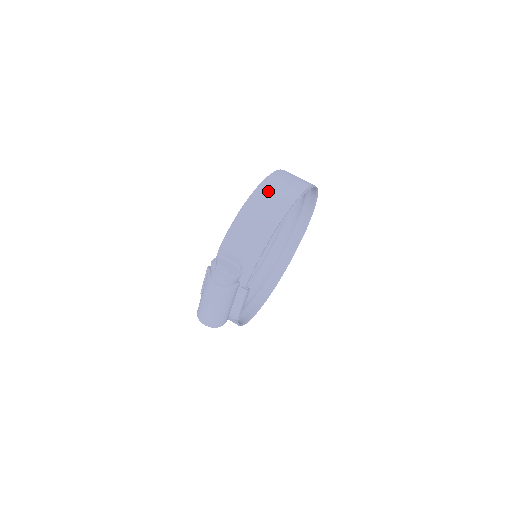
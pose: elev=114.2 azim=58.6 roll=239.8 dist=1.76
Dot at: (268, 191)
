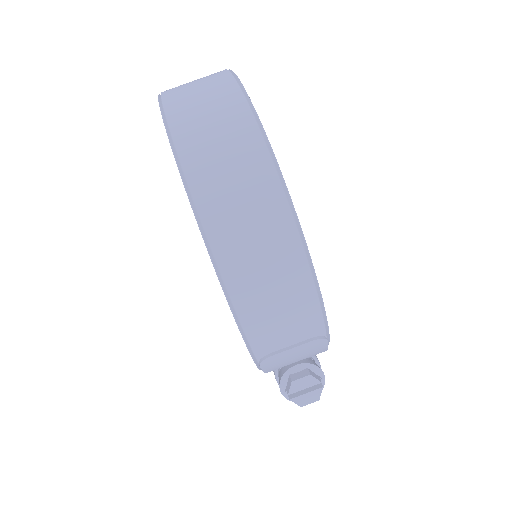
Dot at: (266, 331)
